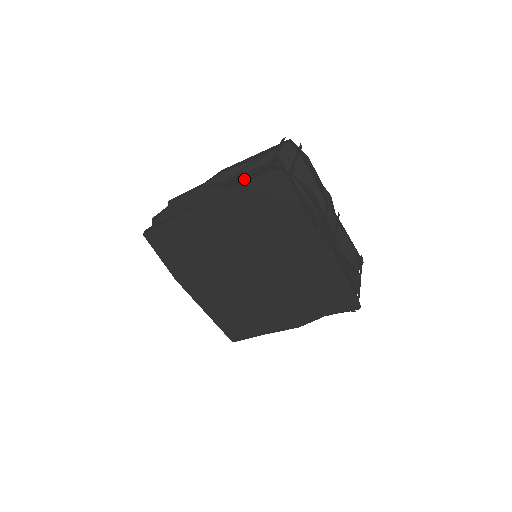
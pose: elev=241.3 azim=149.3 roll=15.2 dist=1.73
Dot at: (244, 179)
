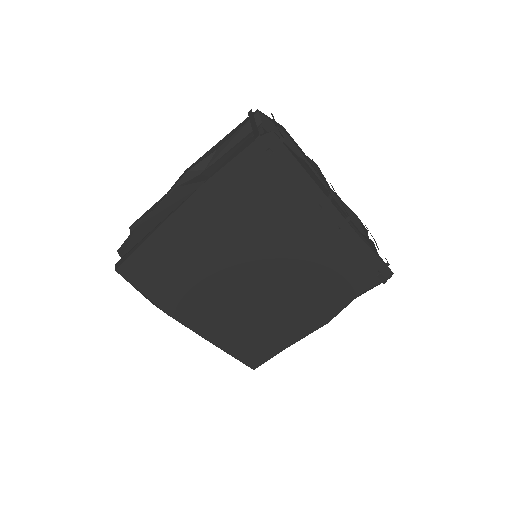
Dot at: (228, 159)
